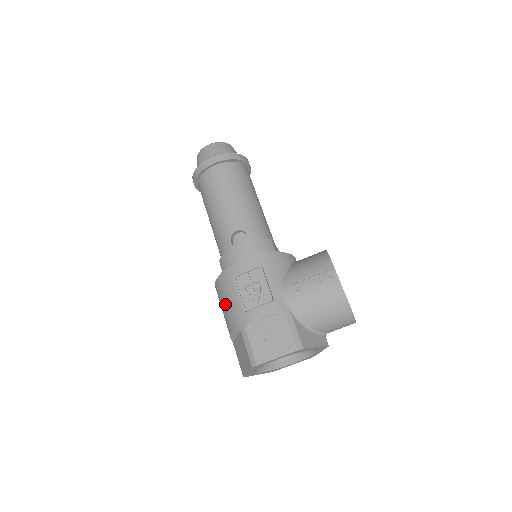
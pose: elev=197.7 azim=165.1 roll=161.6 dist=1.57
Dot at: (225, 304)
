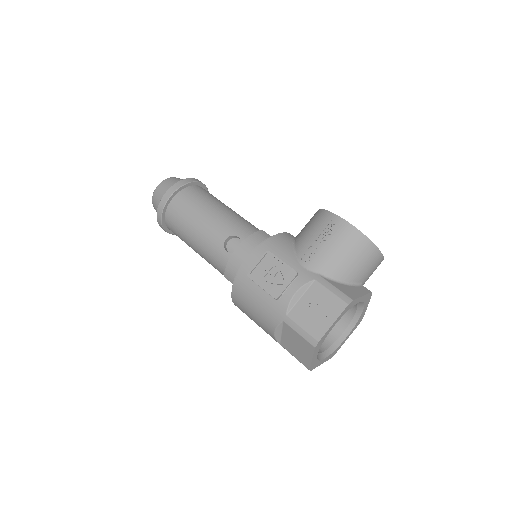
Dot at: (253, 308)
